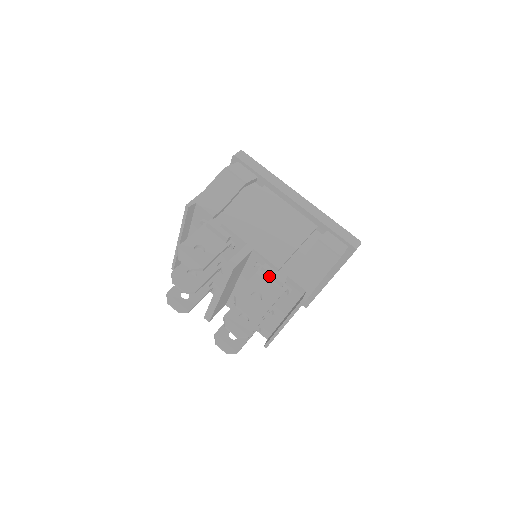
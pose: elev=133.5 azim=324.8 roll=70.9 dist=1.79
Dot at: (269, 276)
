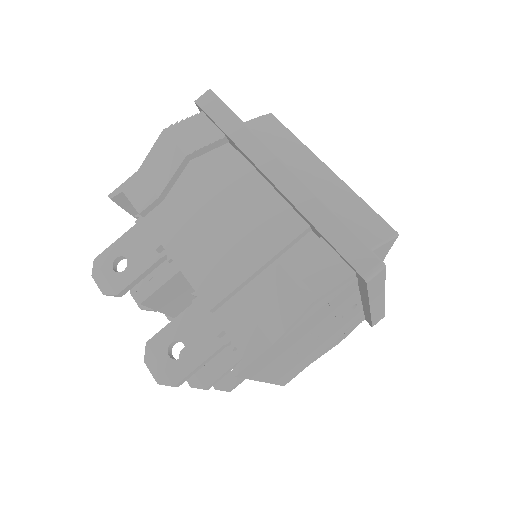
Dot at: (204, 316)
